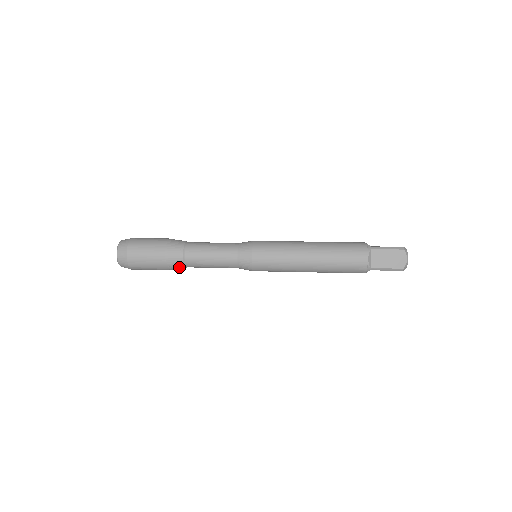
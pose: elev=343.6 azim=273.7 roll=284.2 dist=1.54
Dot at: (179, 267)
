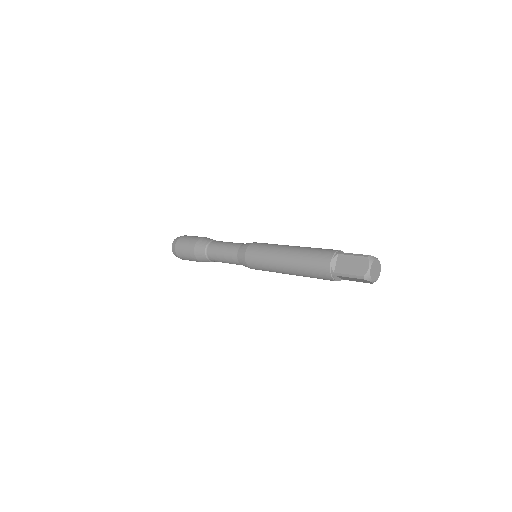
Dot at: (204, 259)
